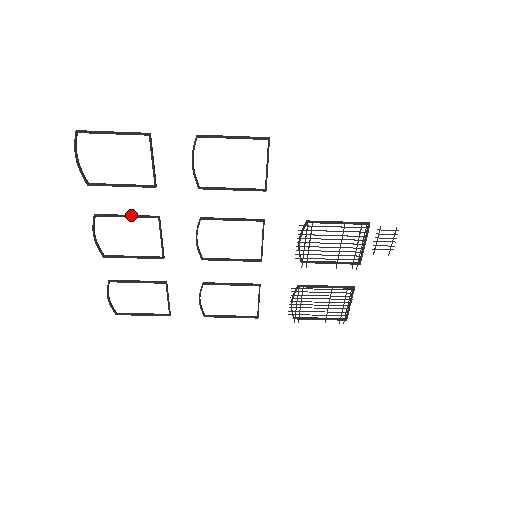
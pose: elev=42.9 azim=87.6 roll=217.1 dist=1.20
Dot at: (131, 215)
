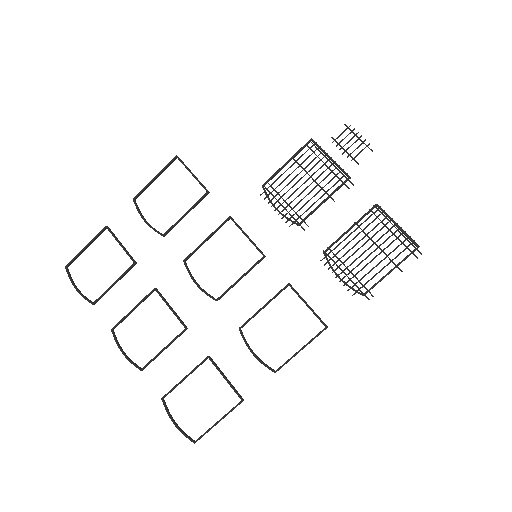
Dot at: (136, 306)
